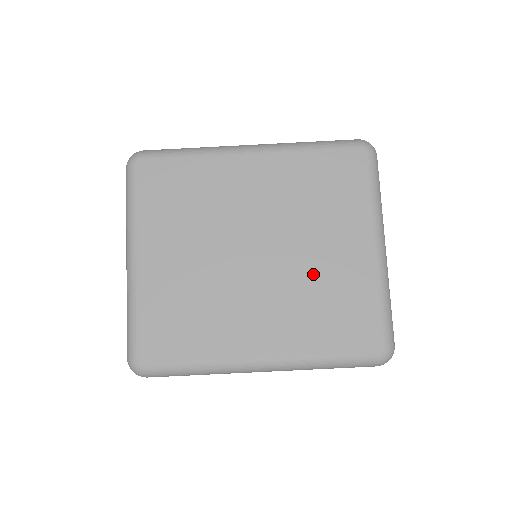
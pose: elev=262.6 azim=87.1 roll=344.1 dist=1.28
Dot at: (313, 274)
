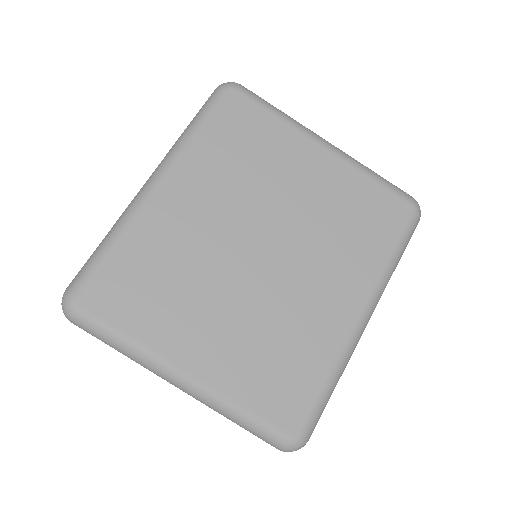
Dot at: (315, 215)
